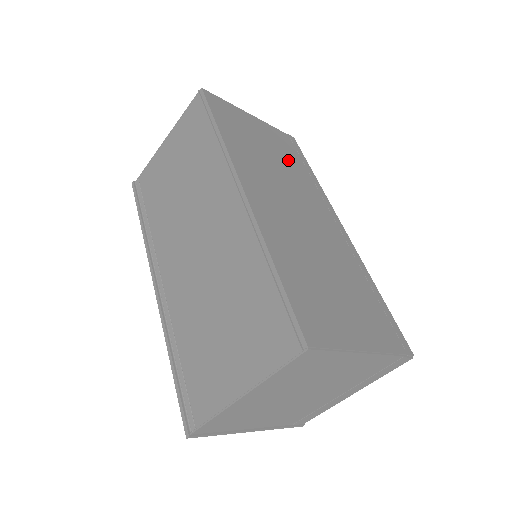
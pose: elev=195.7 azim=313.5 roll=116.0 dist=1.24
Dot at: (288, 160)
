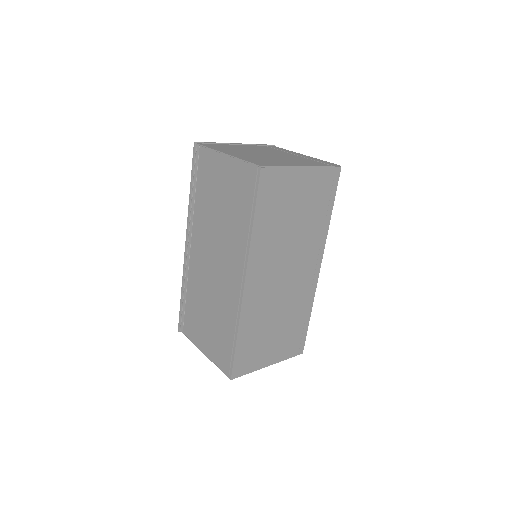
Dot at: (311, 214)
